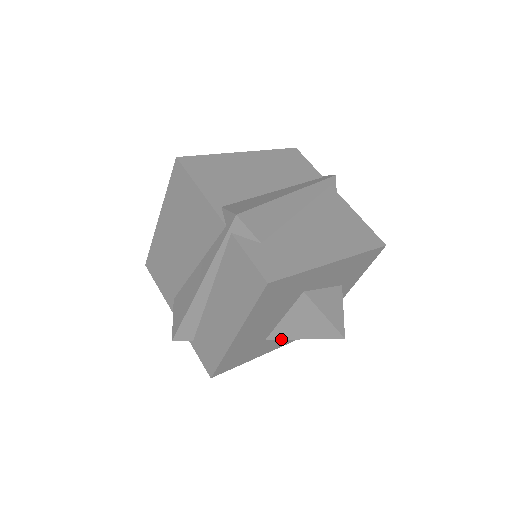
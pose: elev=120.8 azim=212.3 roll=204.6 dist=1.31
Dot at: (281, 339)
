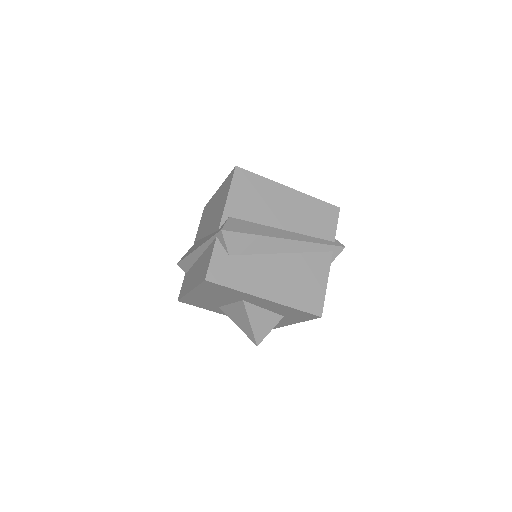
Dot at: (226, 314)
